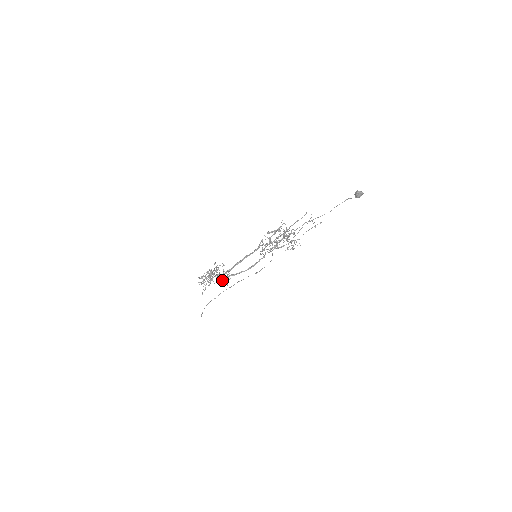
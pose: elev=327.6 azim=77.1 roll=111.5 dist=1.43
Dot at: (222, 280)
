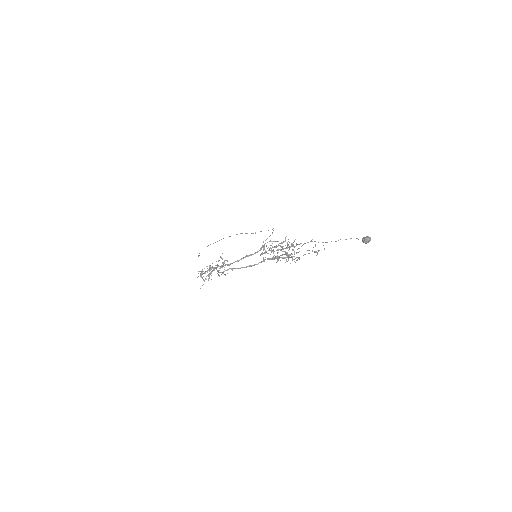
Dot at: occluded
